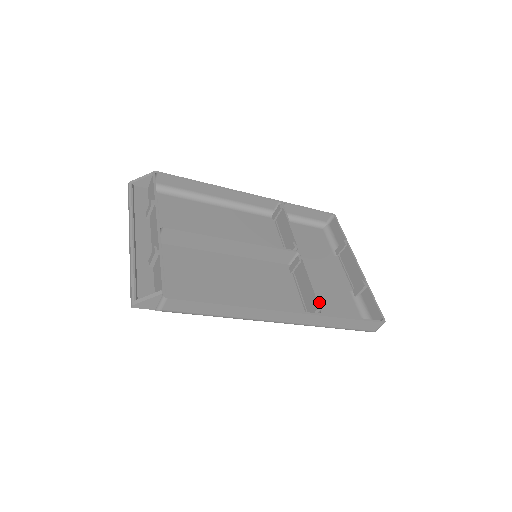
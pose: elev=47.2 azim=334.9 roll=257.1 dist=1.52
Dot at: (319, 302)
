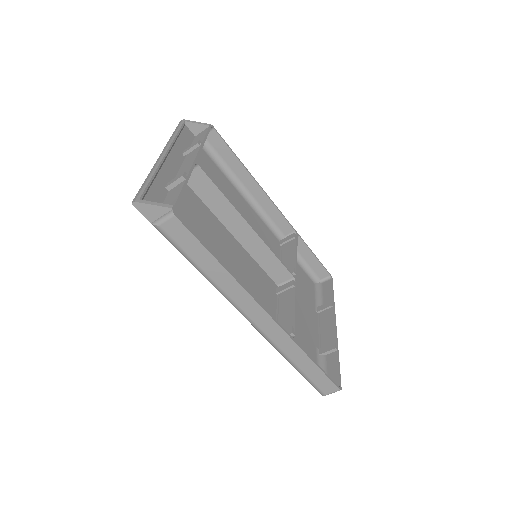
Dot at: occluded
